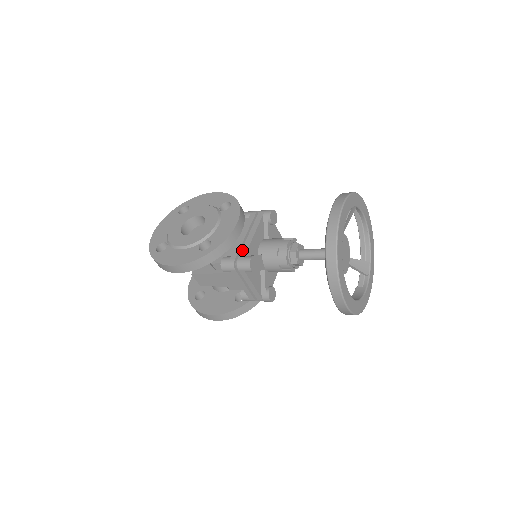
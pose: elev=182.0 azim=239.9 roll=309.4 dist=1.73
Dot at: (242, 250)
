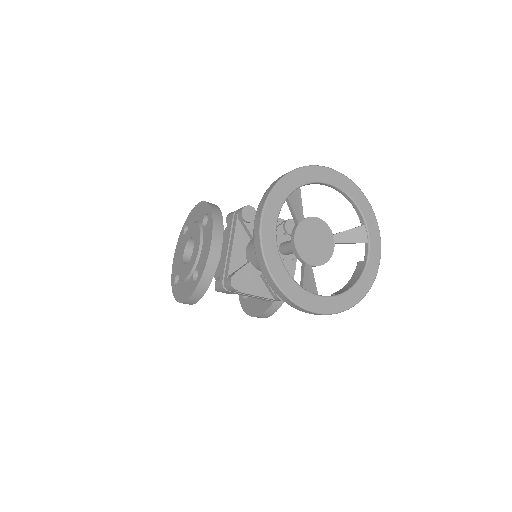
Dot at: (225, 269)
